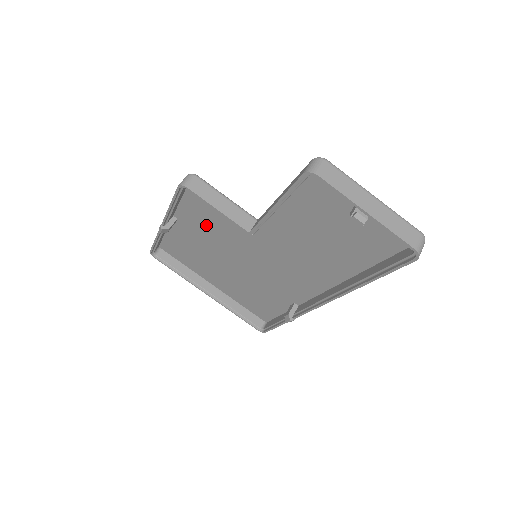
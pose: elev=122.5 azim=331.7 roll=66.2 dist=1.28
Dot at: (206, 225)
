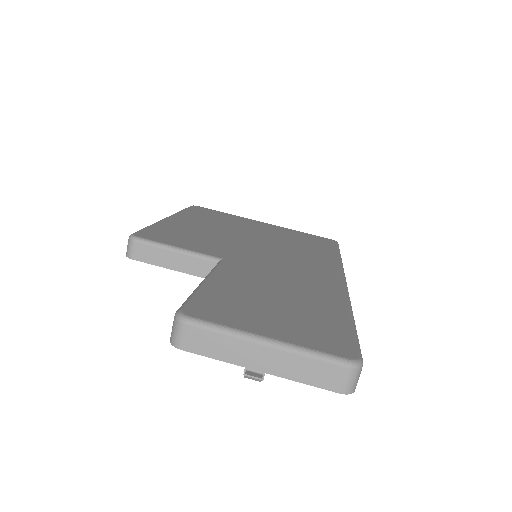
Dot at: occluded
